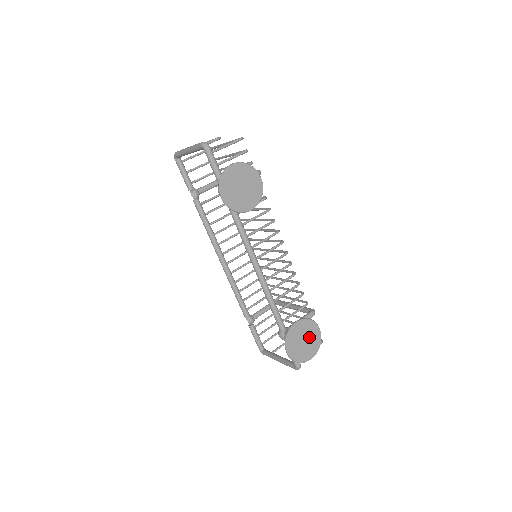
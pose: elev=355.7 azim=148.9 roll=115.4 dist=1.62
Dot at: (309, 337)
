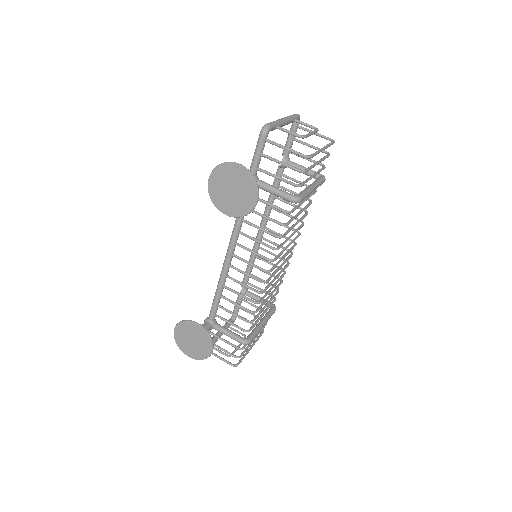
Dot at: (199, 344)
